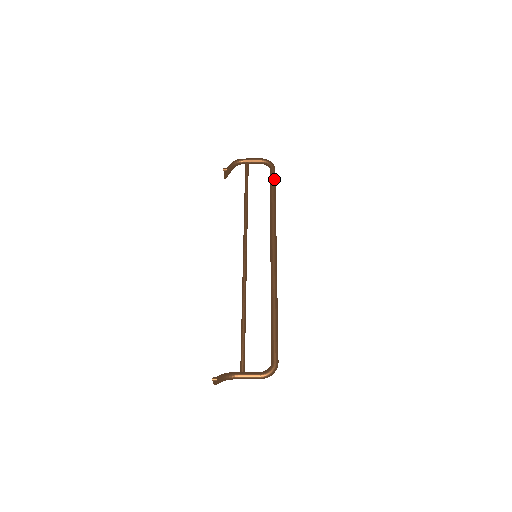
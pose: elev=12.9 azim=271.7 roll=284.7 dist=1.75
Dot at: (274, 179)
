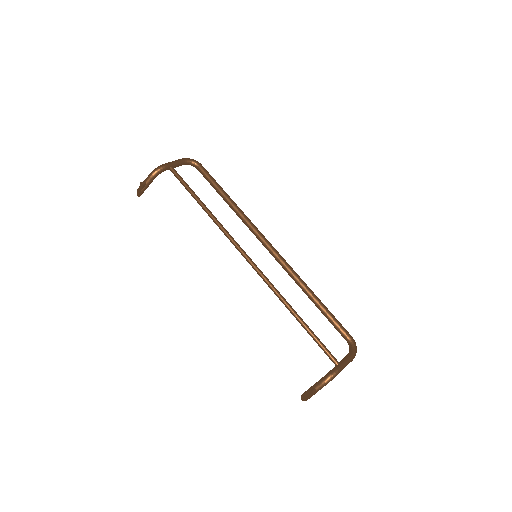
Dot at: (211, 176)
